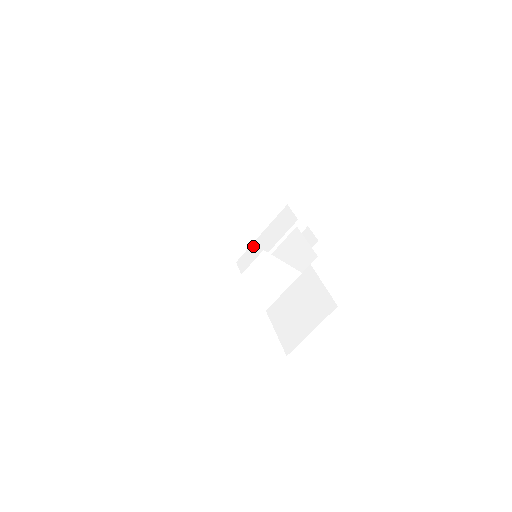
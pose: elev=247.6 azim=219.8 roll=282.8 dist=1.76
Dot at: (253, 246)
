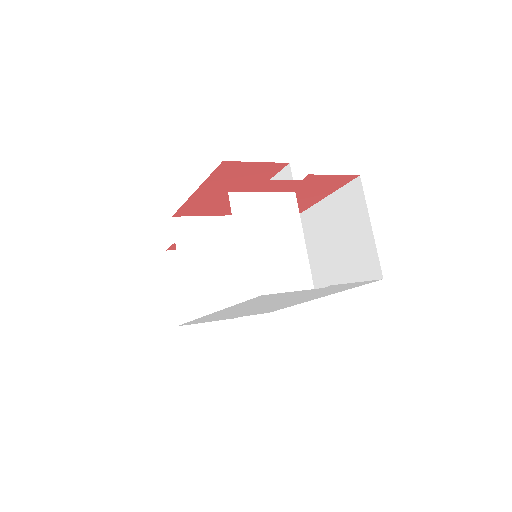
Dot at: occluded
